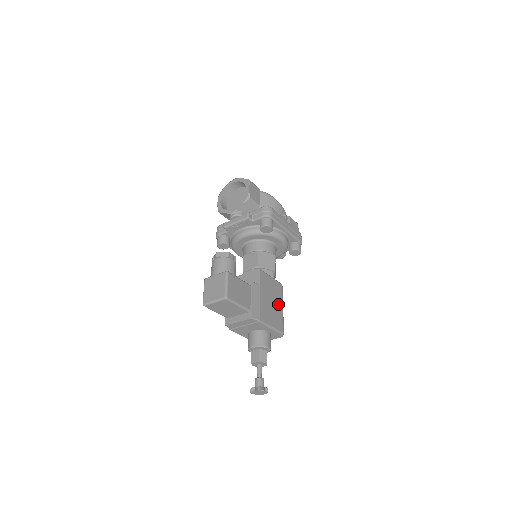
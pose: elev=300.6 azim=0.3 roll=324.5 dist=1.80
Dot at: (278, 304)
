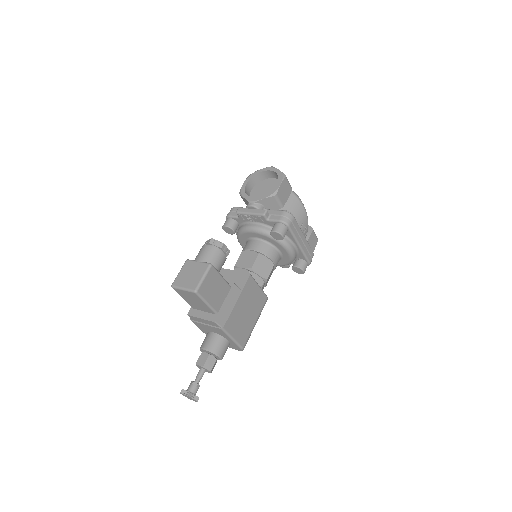
Dot at: (253, 317)
